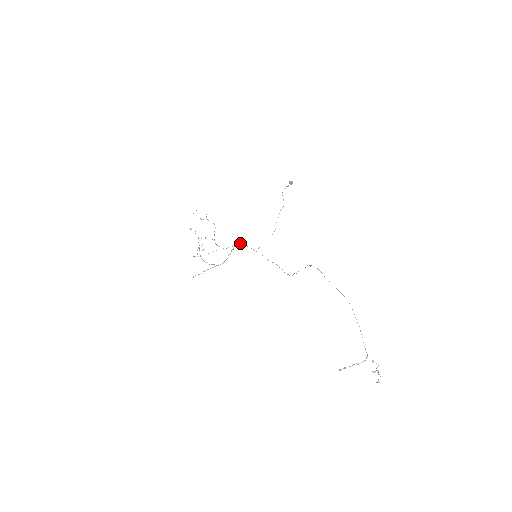
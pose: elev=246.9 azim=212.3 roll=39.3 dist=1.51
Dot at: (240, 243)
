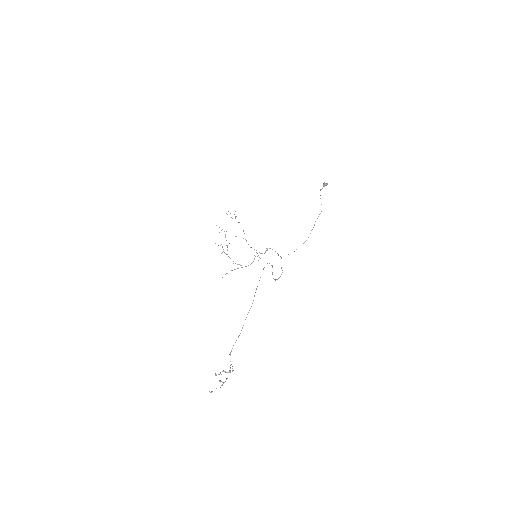
Dot at: occluded
